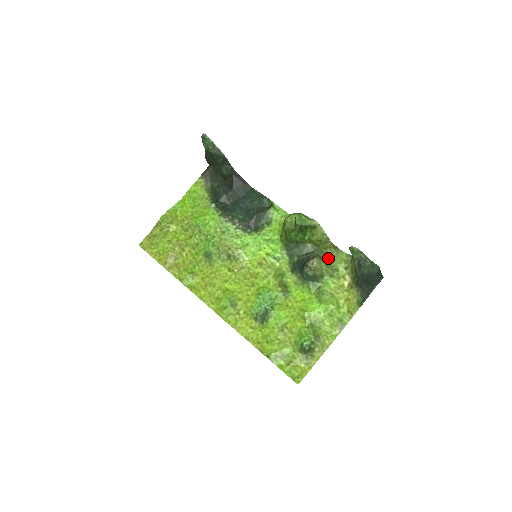
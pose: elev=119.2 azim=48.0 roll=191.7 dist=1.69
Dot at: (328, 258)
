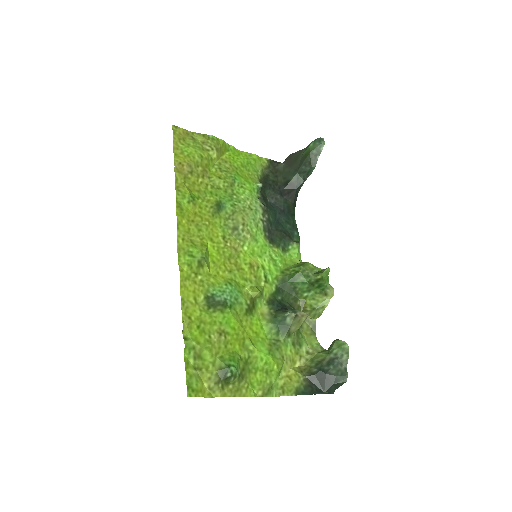
Dot at: (301, 329)
